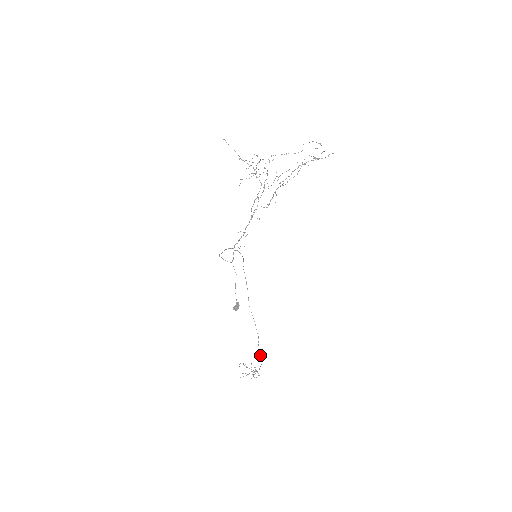
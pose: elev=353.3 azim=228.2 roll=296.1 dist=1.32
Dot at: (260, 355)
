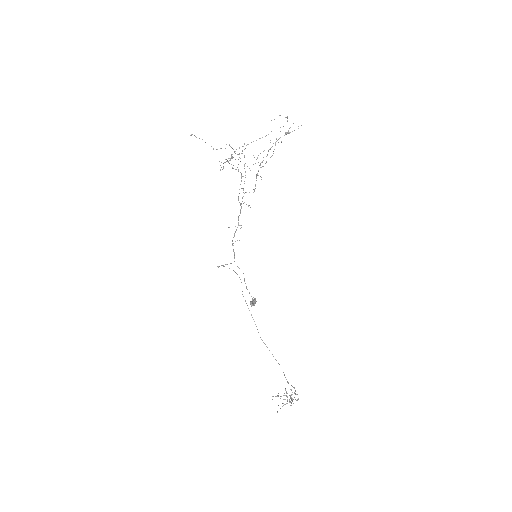
Dot at: occluded
